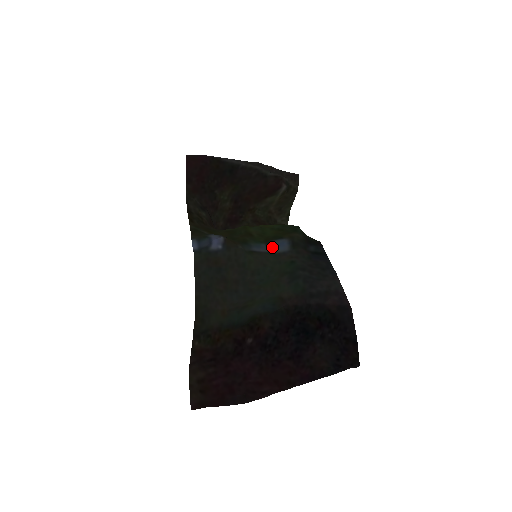
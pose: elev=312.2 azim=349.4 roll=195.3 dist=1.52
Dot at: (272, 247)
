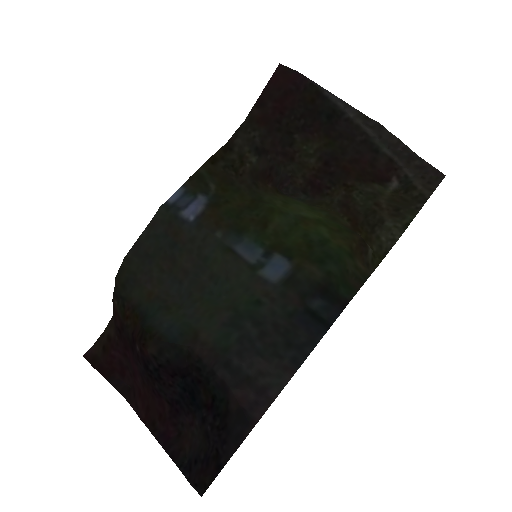
Dot at: (265, 261)
